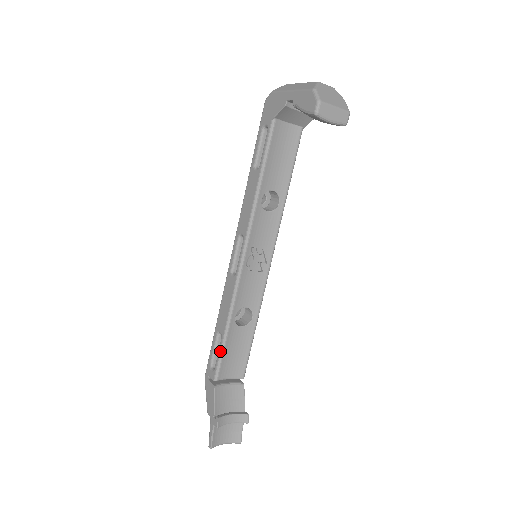
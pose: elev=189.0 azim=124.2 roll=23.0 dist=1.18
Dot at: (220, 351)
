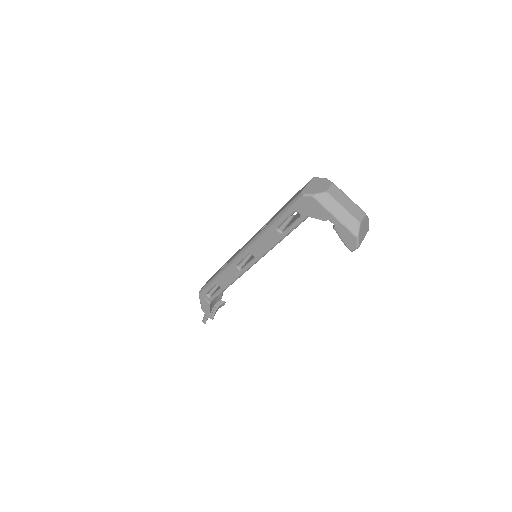
Dot at: (219, 294)
